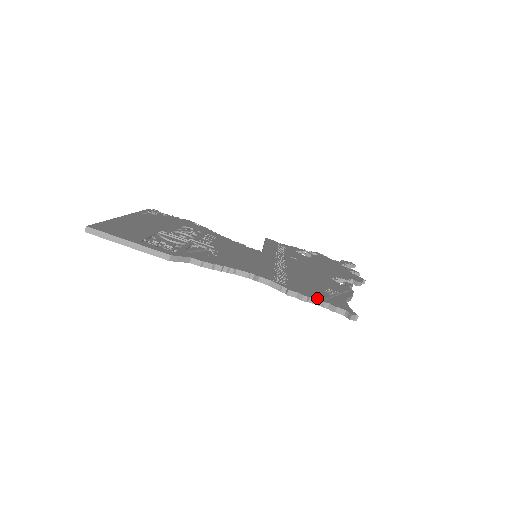
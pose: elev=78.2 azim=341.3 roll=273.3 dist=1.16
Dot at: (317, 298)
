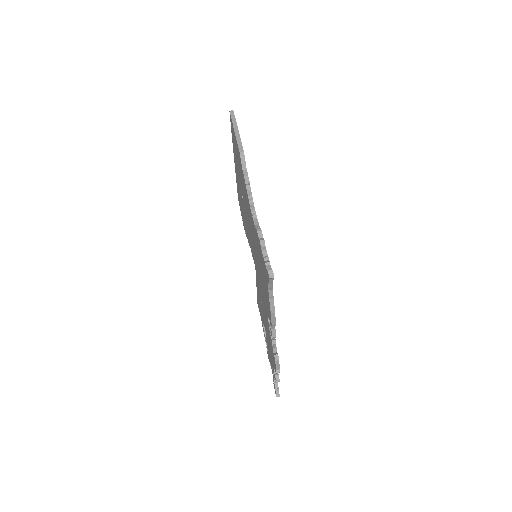
Dot at: occluded
